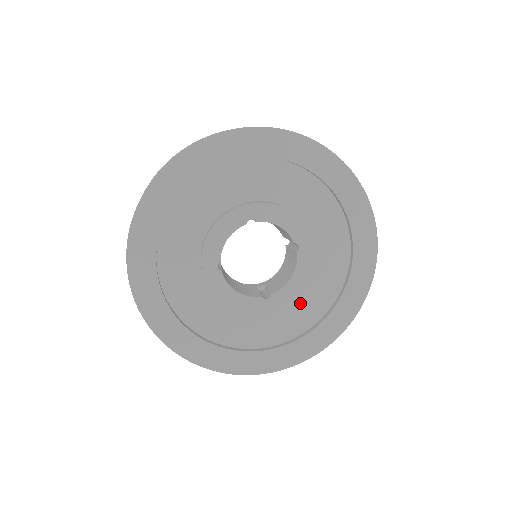
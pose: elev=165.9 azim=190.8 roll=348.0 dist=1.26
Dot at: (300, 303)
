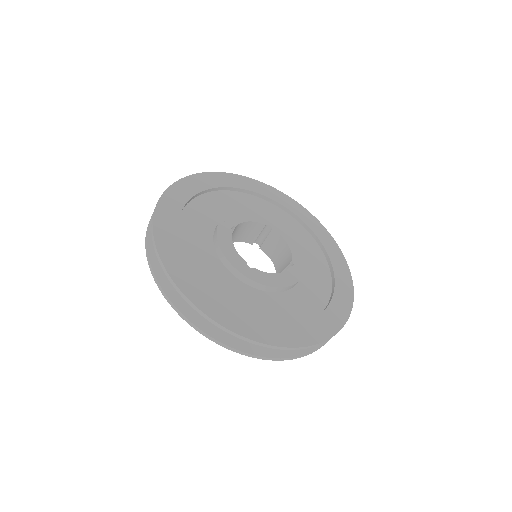
Dot at: (308, 261)
